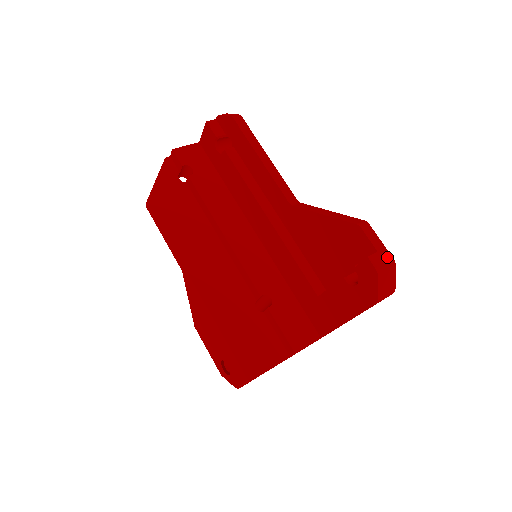
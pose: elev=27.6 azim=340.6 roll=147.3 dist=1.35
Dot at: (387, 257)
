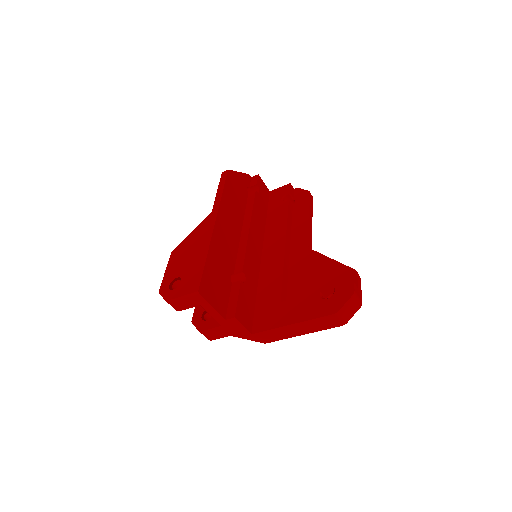
Dot at: (361, 297)
